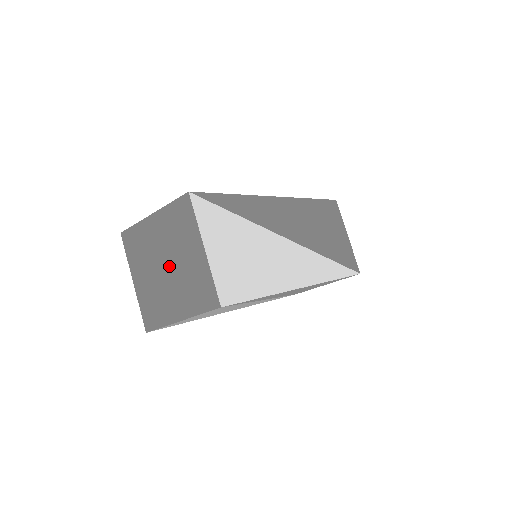
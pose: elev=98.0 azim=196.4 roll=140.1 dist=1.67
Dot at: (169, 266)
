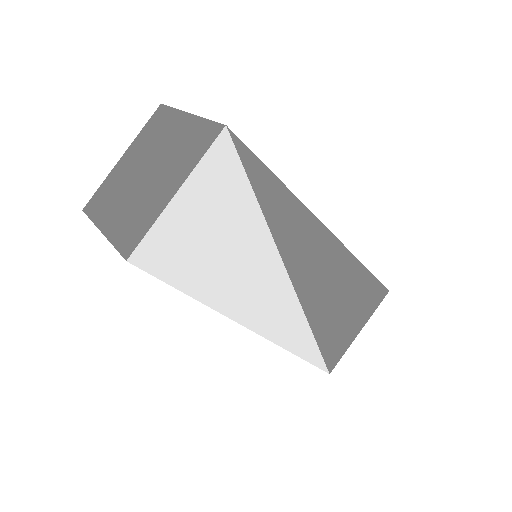
Dot at: (150, 168)
